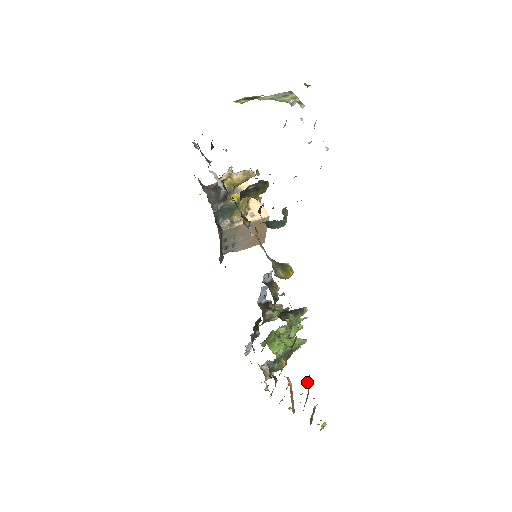
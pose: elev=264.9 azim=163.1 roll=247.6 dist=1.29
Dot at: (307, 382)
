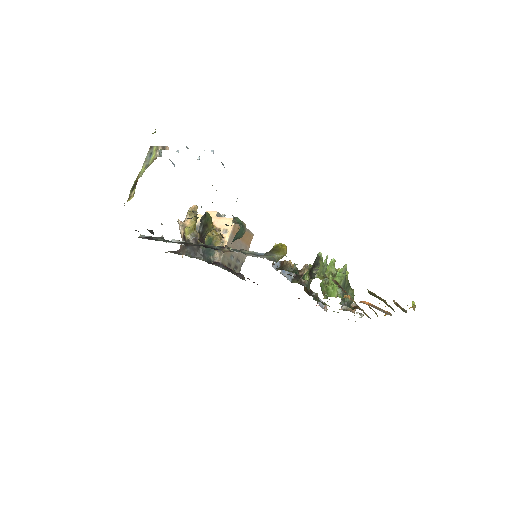
Dot at: occluded
